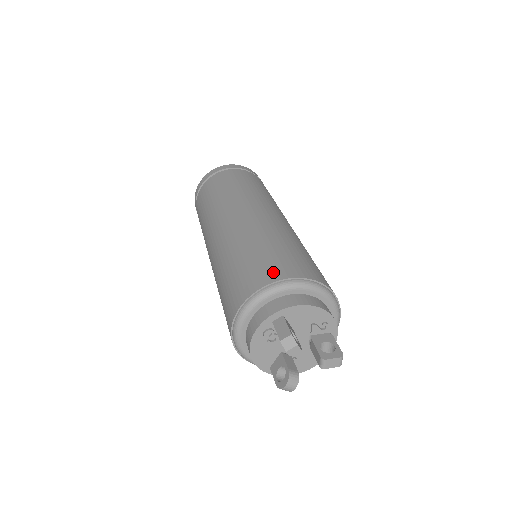
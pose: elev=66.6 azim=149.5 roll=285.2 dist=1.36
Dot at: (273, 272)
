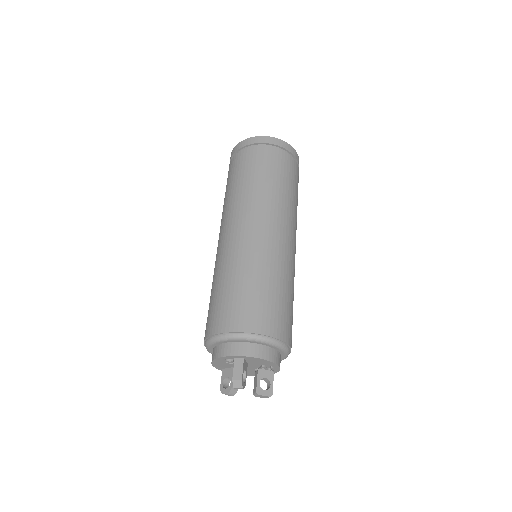
Dot at: (253, 321)
